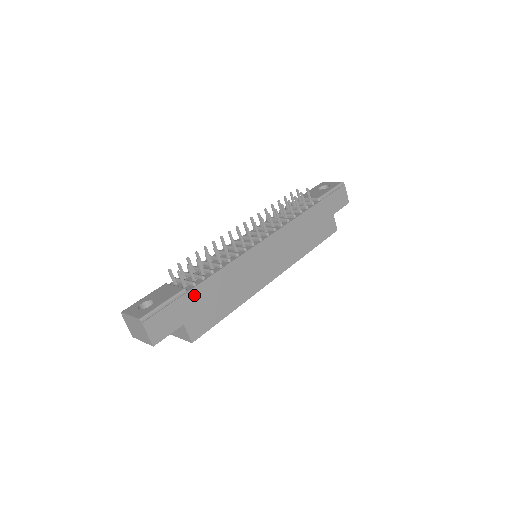
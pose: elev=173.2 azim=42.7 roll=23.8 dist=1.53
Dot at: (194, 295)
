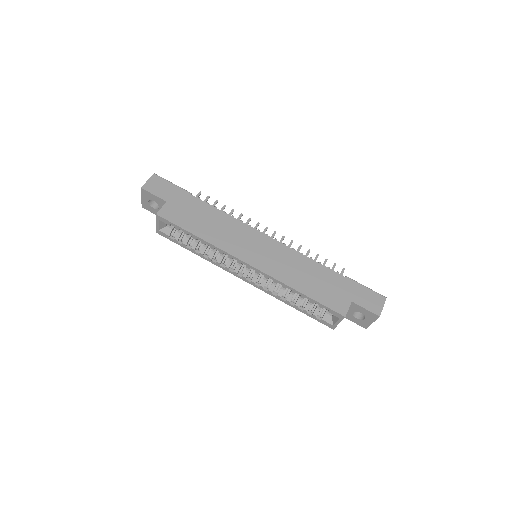
Dot at: (191, 200)
